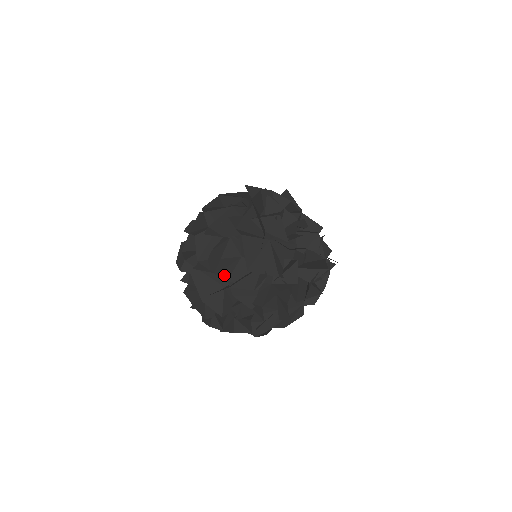
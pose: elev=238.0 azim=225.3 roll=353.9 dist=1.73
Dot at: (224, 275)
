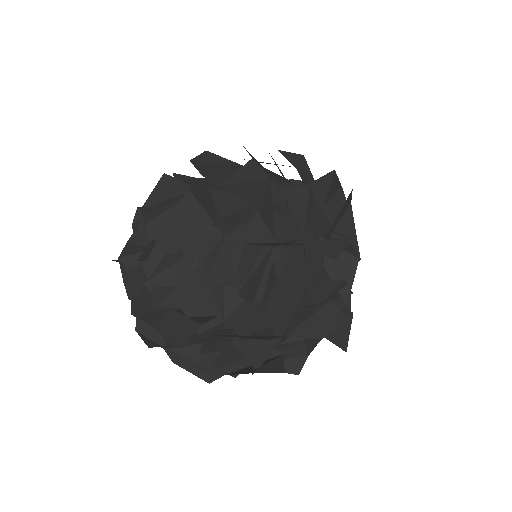
Dot at: occluded
